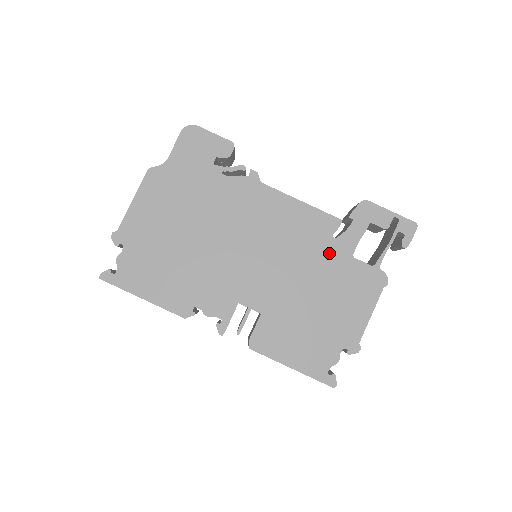
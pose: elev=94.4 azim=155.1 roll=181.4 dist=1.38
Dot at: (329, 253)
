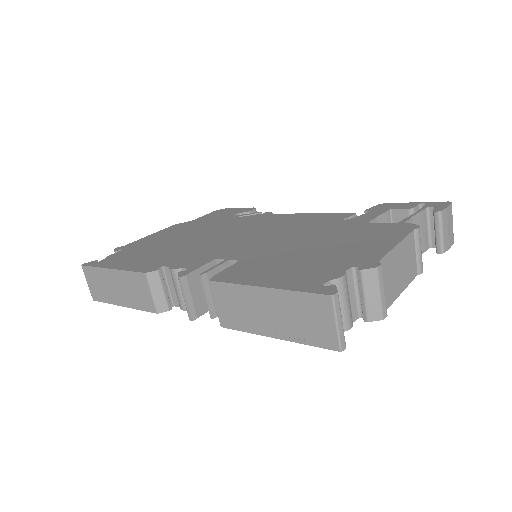
Dot at: (338, 226)
